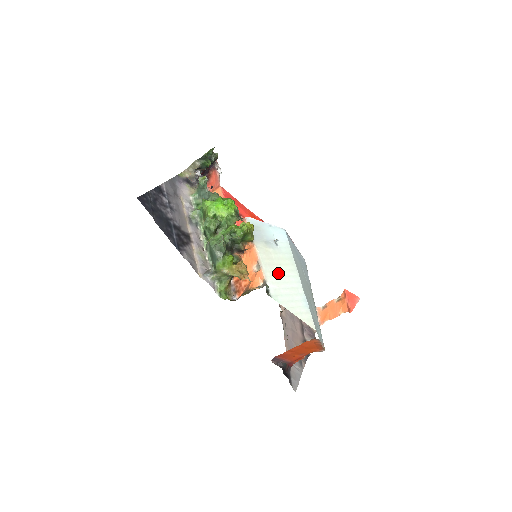
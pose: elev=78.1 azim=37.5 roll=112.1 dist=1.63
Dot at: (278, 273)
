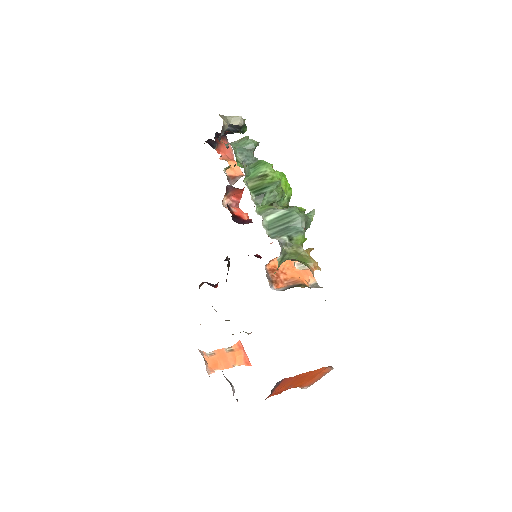
Dot at: occluded
